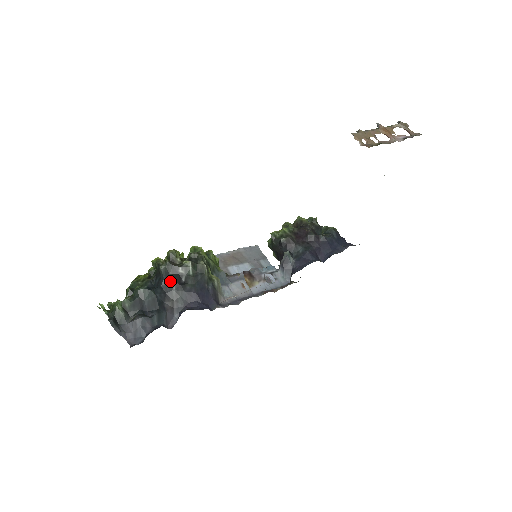
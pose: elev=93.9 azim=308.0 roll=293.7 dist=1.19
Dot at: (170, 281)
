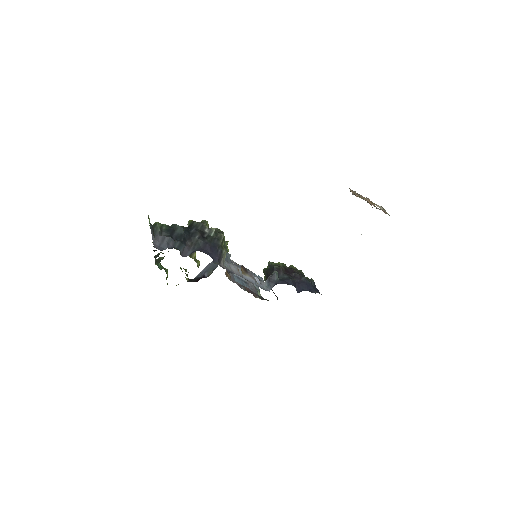
Dot at: (197, 232)
